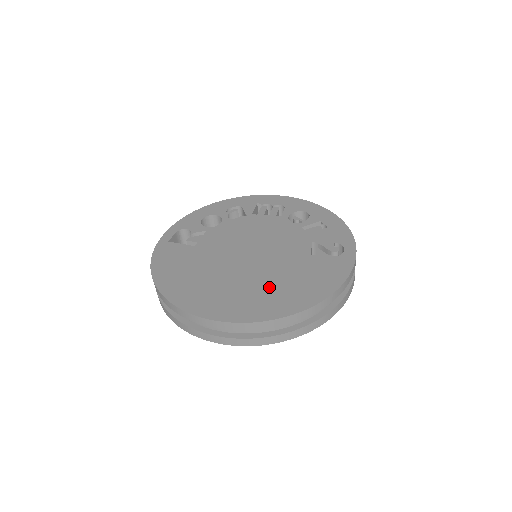
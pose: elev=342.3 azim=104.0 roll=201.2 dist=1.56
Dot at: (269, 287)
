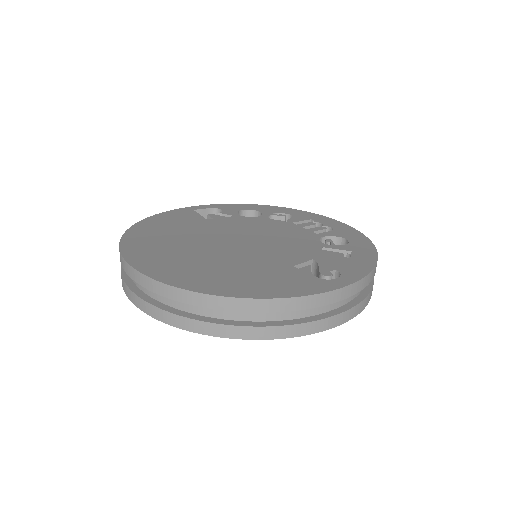
Dot at: (210, 265)
